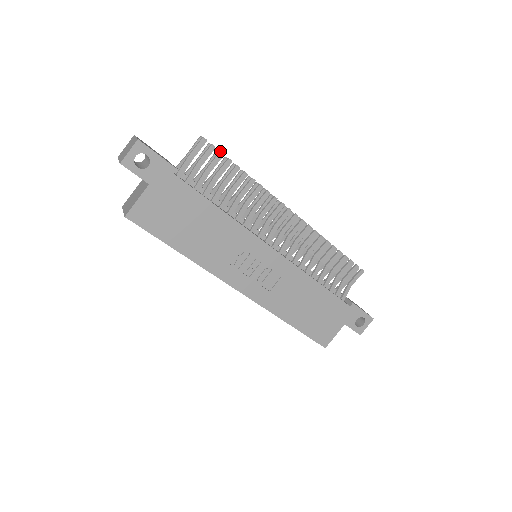
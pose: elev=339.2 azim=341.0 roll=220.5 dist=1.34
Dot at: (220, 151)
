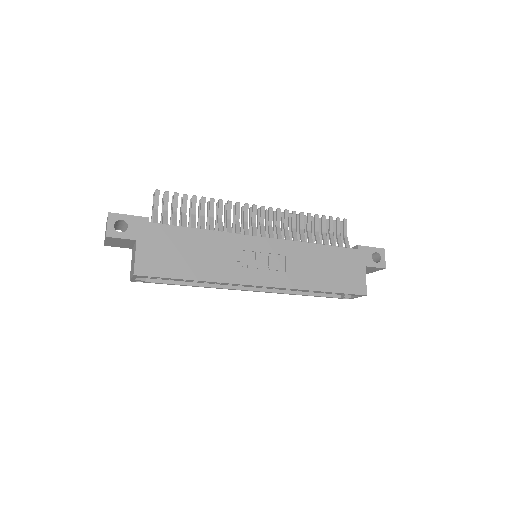
Dot at: (174, 192)
